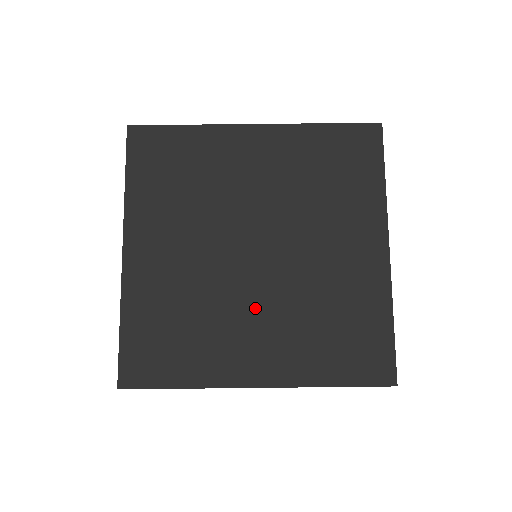
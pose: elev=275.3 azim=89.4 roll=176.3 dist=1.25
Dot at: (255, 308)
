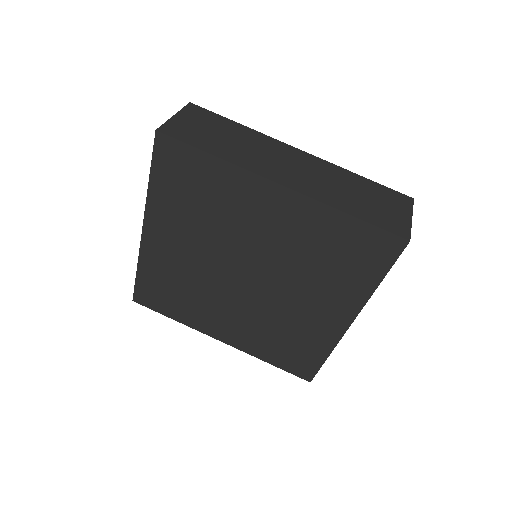
Dot at: (232, 307)
